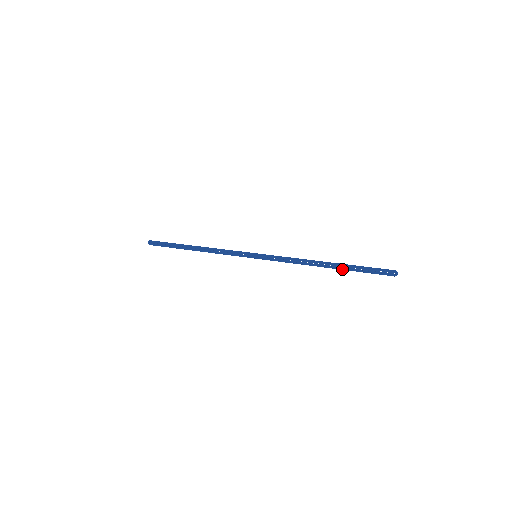
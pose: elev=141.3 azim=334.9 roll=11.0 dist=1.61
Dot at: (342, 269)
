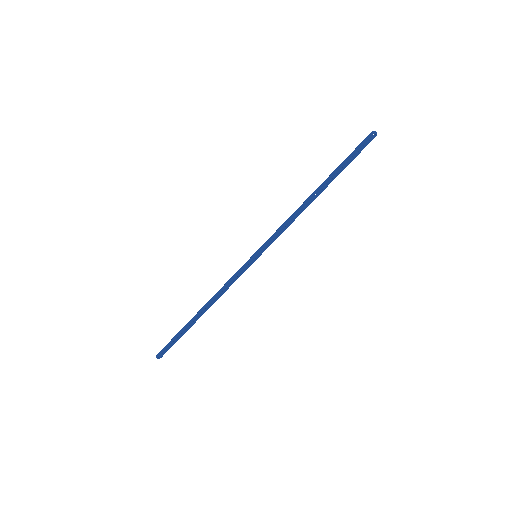
Dot at: occluded
